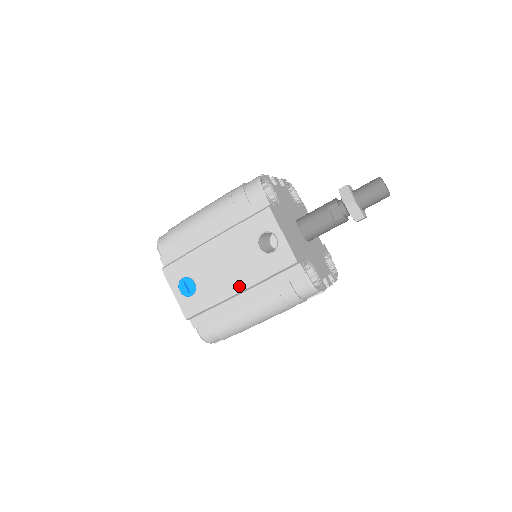
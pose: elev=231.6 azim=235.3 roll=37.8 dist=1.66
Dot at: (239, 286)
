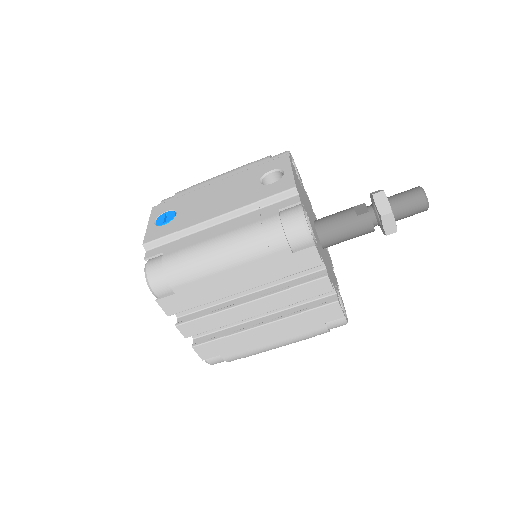
Dot at: (220, 212)
